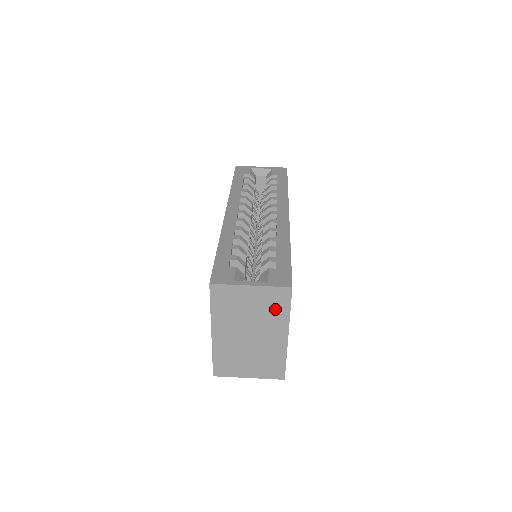
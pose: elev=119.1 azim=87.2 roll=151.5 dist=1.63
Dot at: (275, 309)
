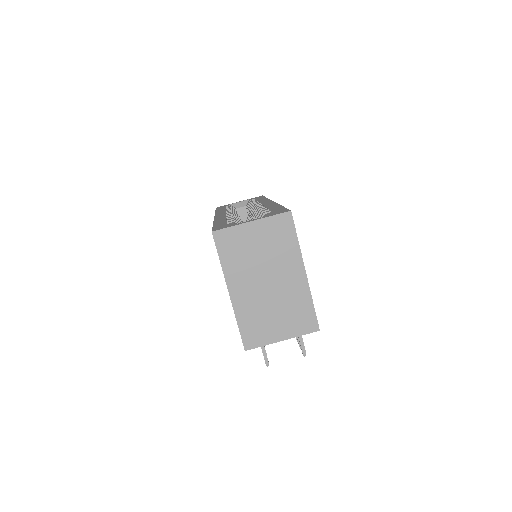
Dot at: (283, 242)
